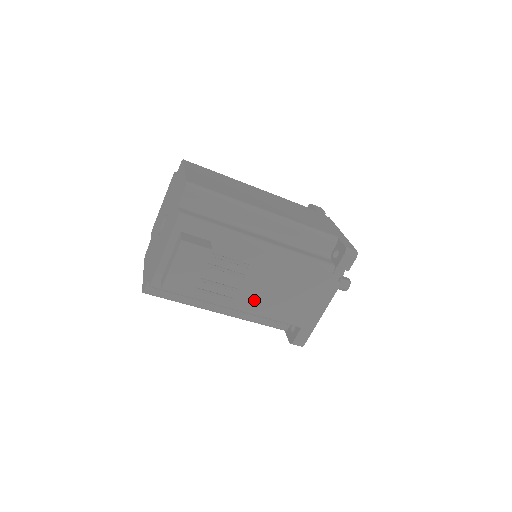
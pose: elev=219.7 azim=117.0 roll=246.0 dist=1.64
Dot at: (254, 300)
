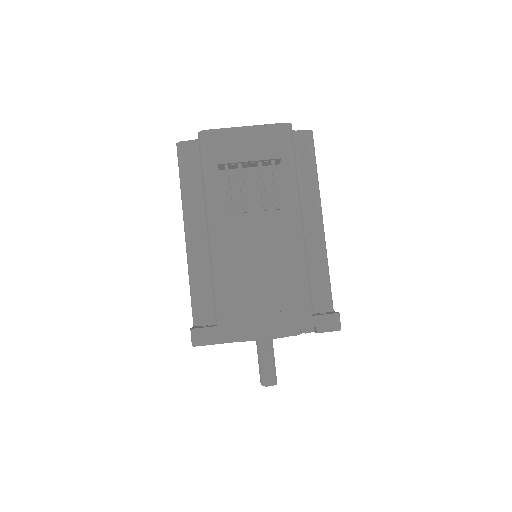
Dot at: (233, 247)
